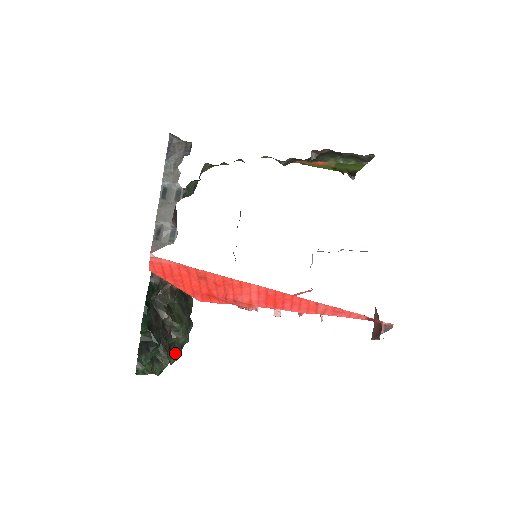
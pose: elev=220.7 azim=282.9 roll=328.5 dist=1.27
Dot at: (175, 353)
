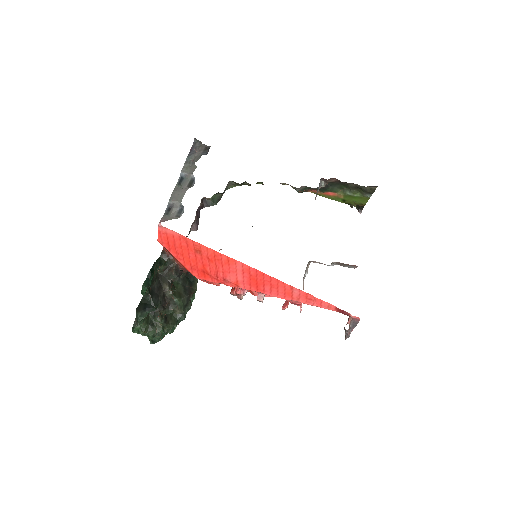
Dot at: (170, 324)
